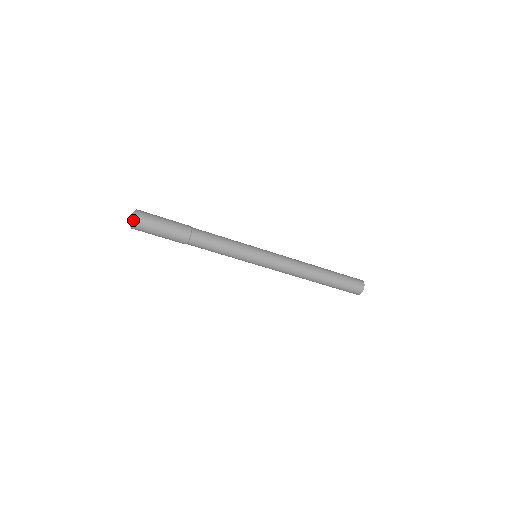
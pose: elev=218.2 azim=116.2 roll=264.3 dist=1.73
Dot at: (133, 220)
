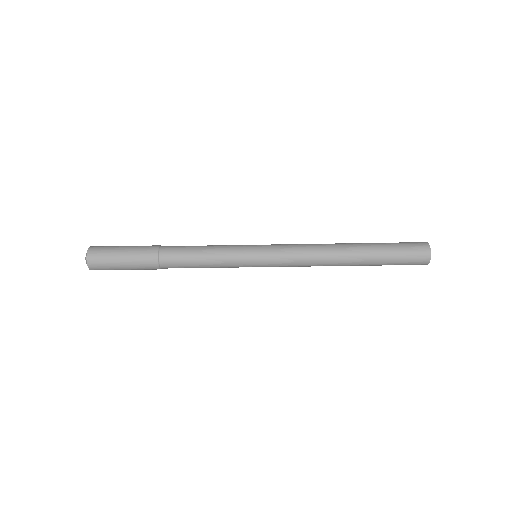
Dot at: (86, 259)
